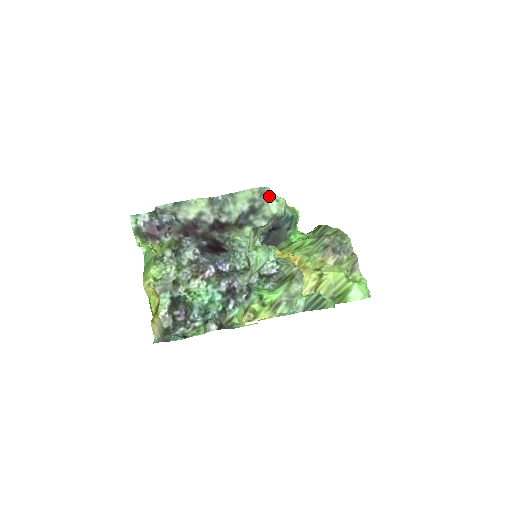
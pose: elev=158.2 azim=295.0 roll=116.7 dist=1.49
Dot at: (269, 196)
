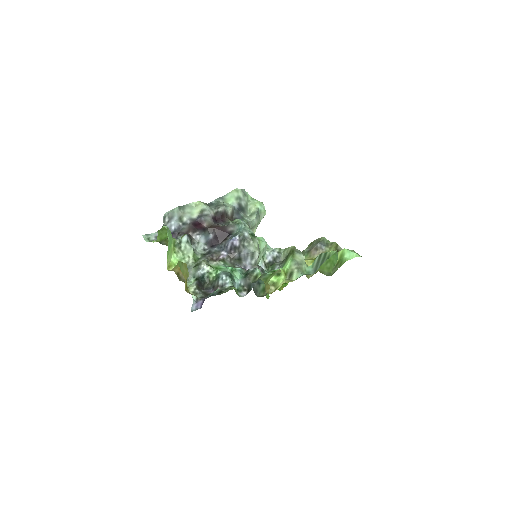
Dot at: (250, 198)
